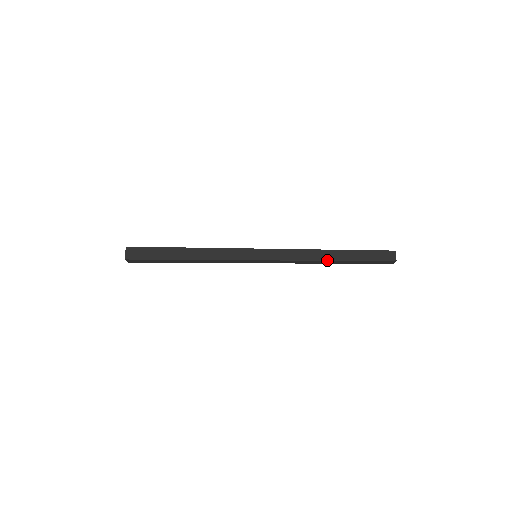
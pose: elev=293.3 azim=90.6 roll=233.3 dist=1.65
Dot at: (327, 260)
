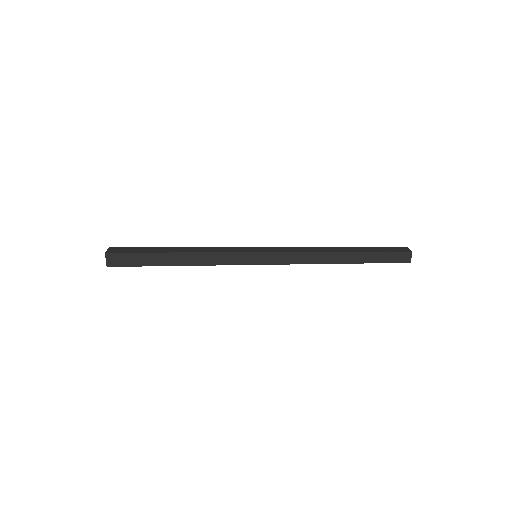
Dot at: (336, 251)
